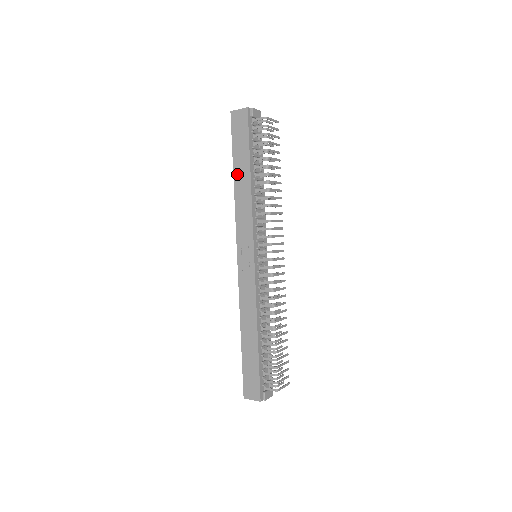
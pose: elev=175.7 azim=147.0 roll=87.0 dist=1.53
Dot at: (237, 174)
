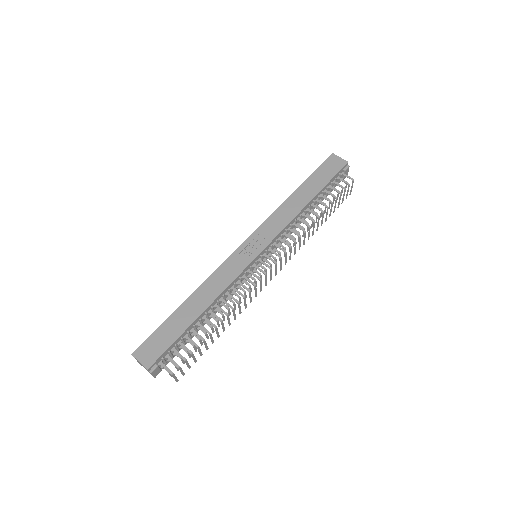
Dot at: (301, 190)
